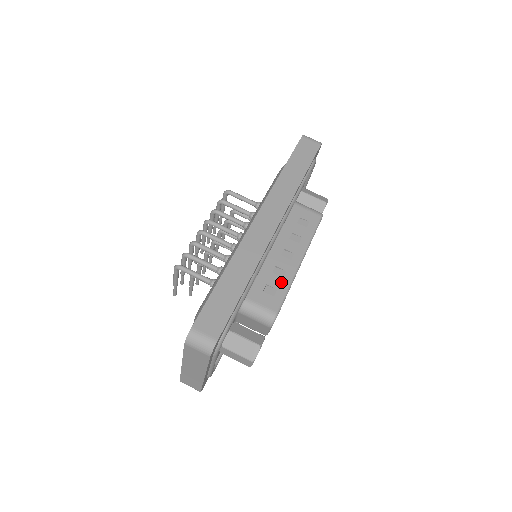
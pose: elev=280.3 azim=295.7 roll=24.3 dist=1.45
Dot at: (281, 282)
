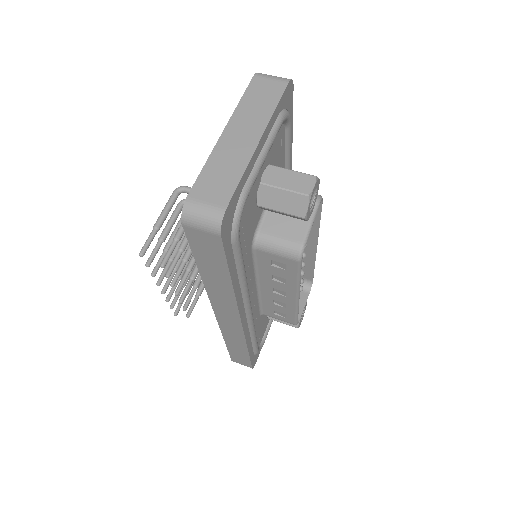
Dot at: occluded
